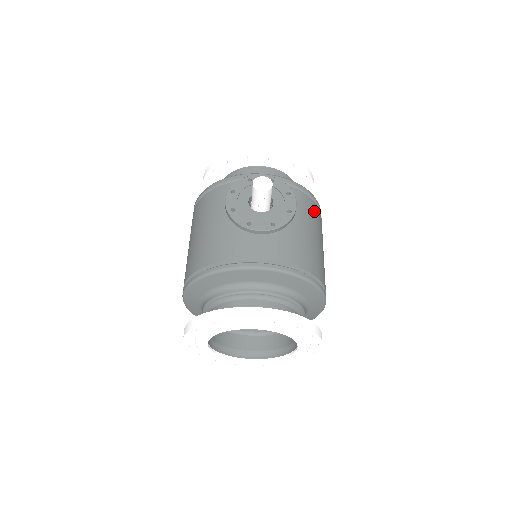
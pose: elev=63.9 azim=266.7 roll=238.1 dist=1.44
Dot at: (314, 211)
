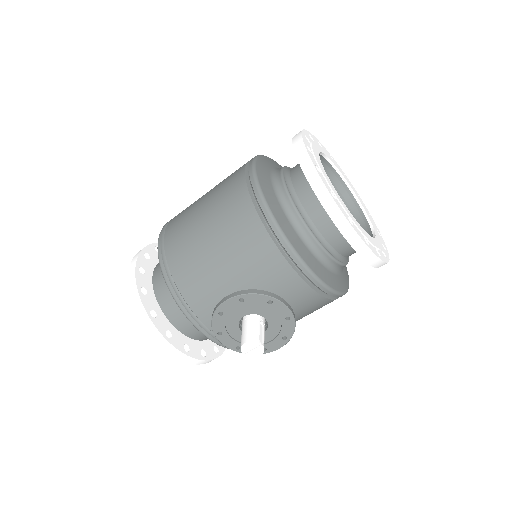
Dot at: occluded
